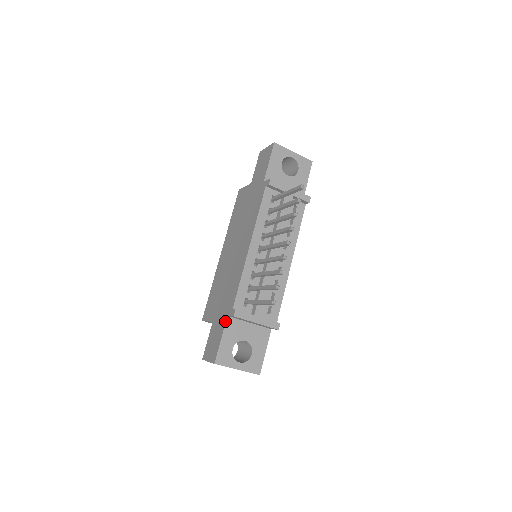
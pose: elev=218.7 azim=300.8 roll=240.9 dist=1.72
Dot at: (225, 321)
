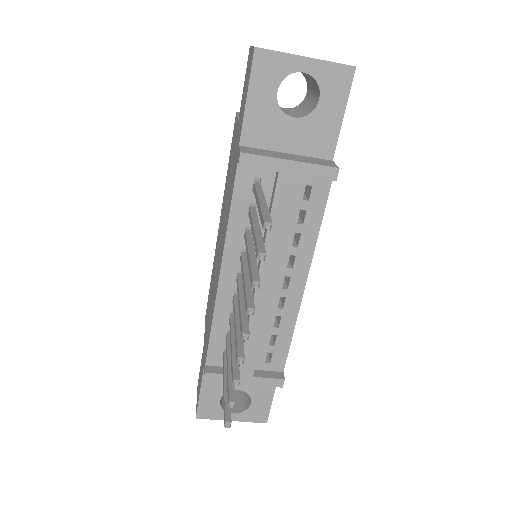
Dot at: occluded
